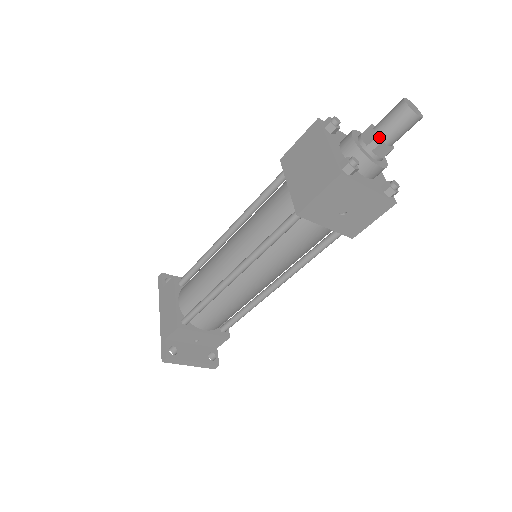
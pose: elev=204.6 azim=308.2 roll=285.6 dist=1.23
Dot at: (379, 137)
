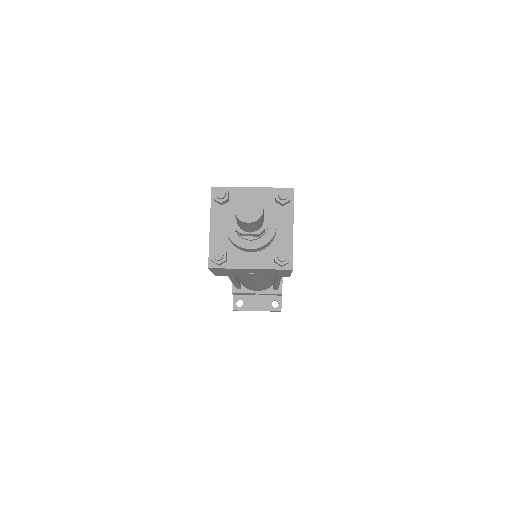
Dot at: (239, 227)
